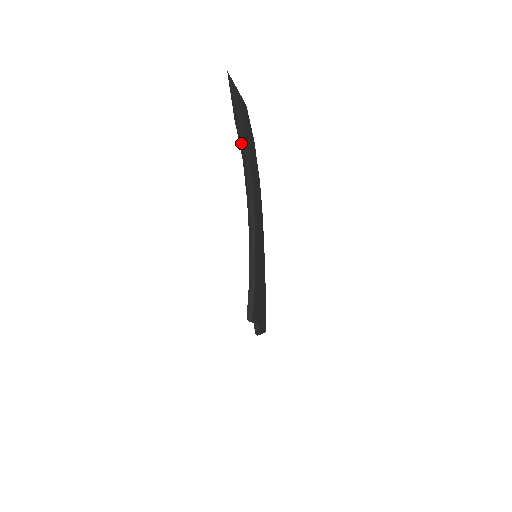
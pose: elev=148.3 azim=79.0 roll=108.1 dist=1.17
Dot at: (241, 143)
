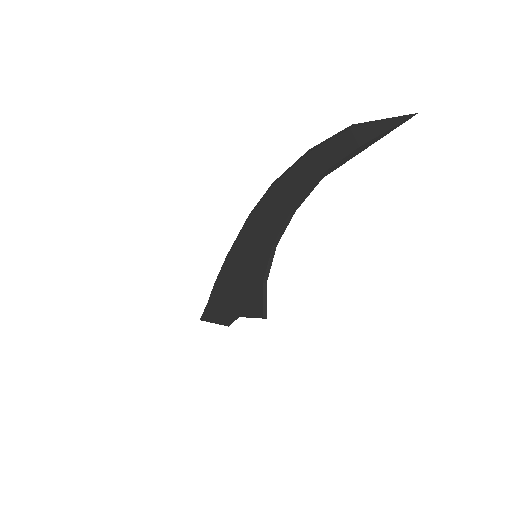
Dot at: (341, 164)
